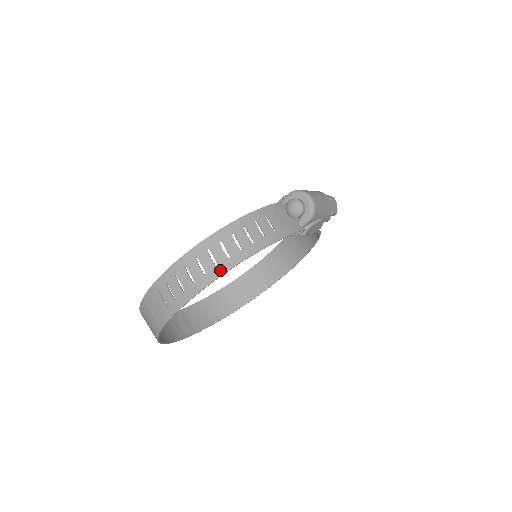
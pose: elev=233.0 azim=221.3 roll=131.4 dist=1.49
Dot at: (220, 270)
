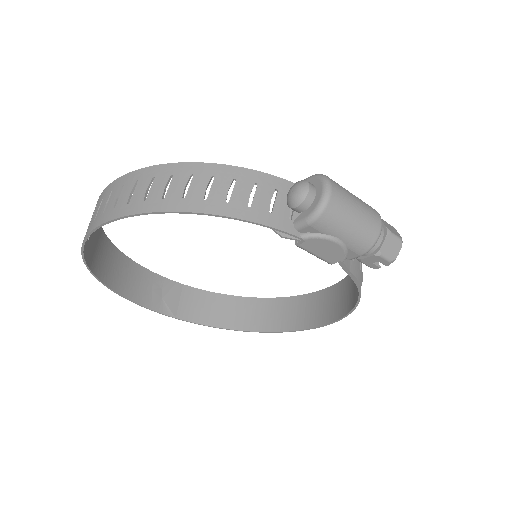
Dot at: (142, 207)
